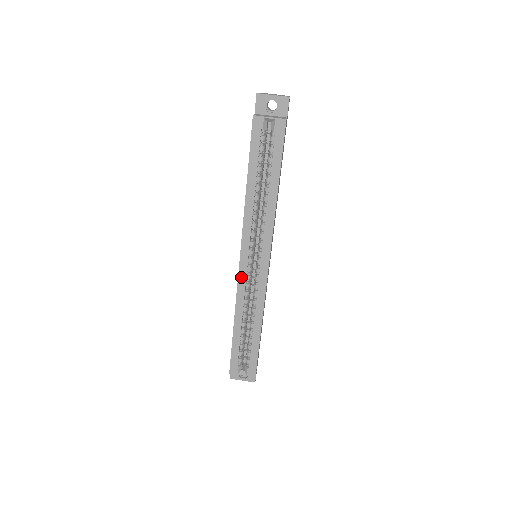
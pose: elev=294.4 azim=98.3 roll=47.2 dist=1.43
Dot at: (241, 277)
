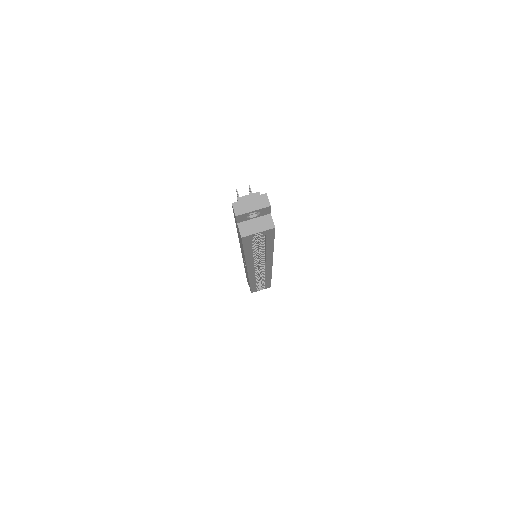
Dot at: (251, 275)
